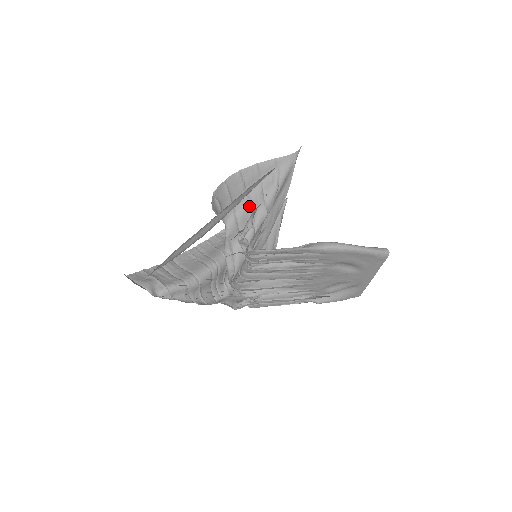
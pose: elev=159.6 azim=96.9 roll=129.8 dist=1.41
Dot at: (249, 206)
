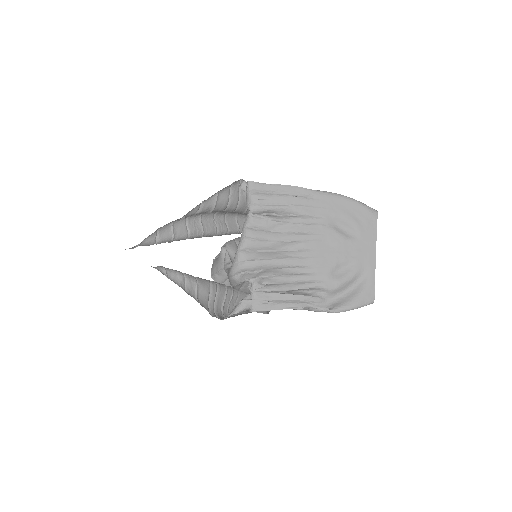
Dot at: occluded
